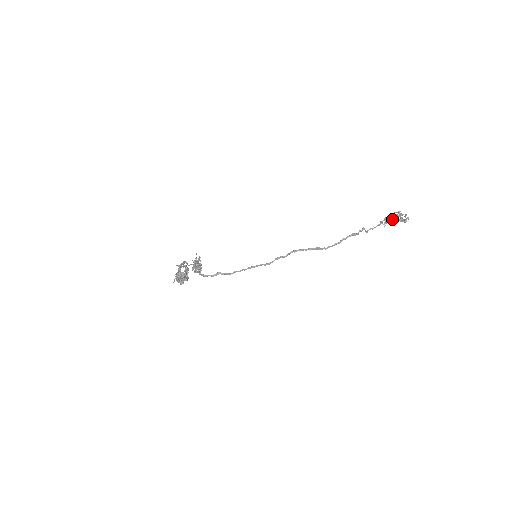
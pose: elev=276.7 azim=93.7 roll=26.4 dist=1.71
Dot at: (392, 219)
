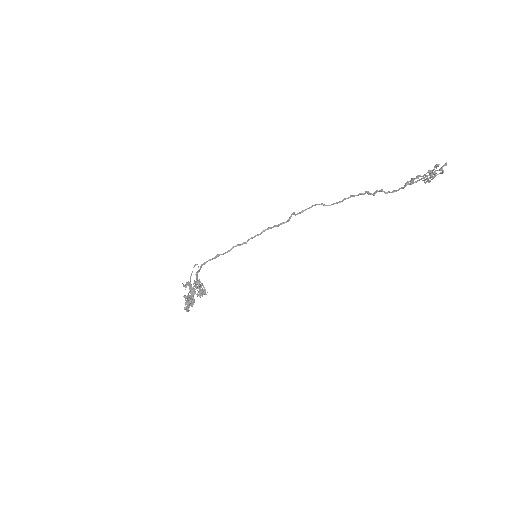
Dot at: (422, 176)
